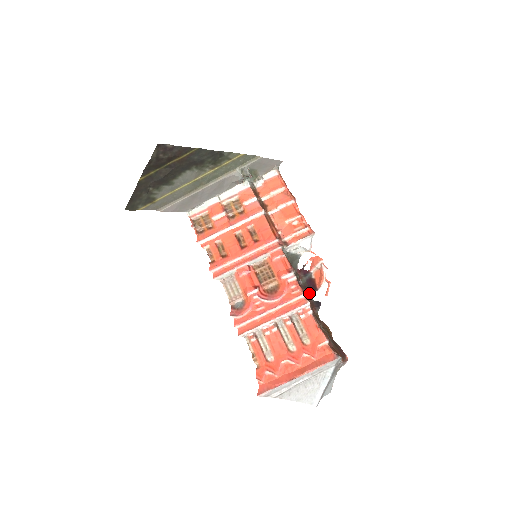
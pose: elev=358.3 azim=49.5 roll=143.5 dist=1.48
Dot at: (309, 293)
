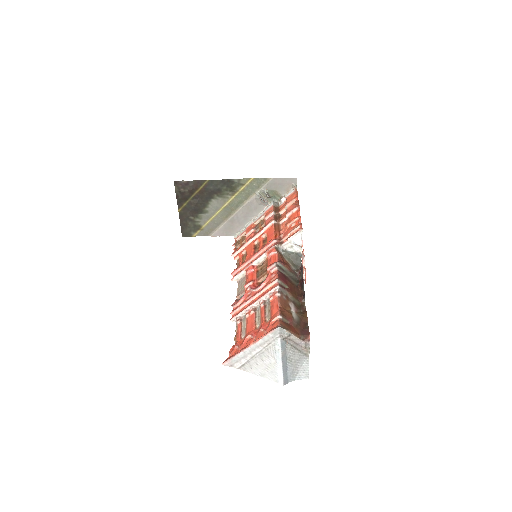
Dot at: (302, 285)
